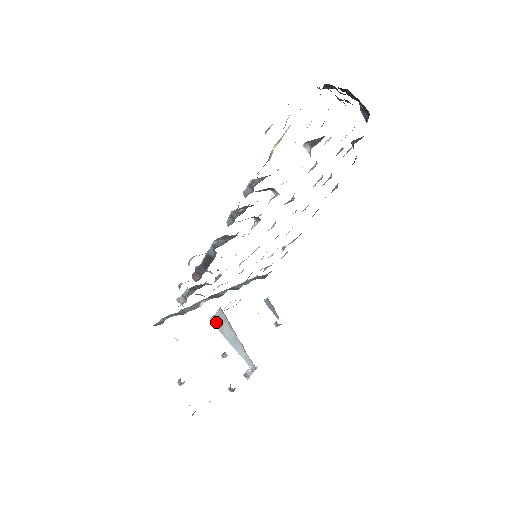
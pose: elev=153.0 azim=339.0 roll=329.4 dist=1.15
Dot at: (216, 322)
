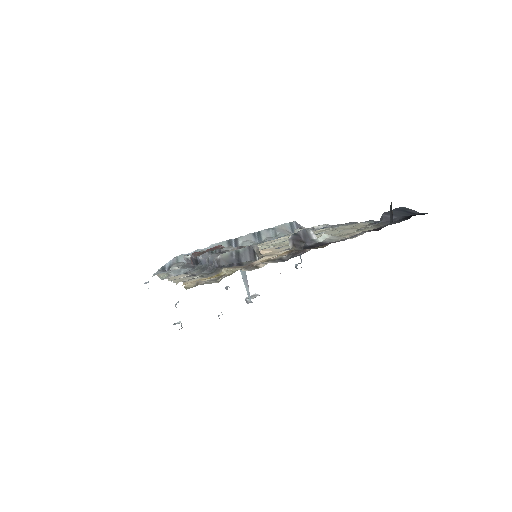
Dot at: occluded
